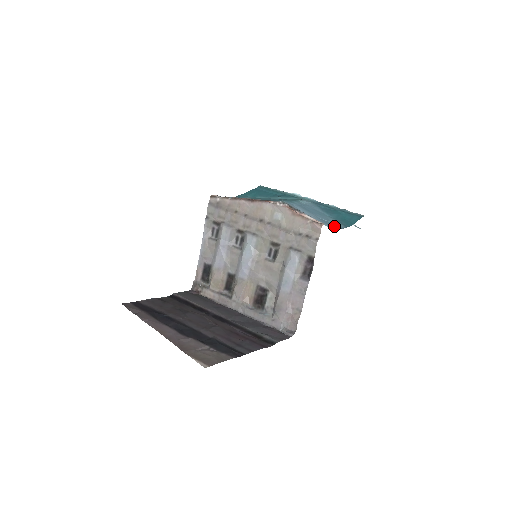
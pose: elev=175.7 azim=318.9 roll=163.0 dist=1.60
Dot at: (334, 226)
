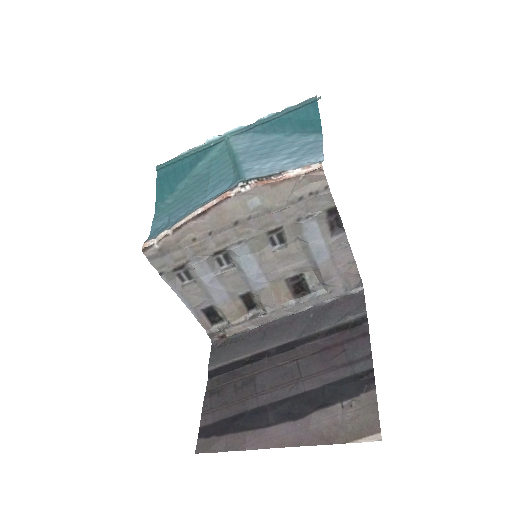
Dot at: (315, 148)
